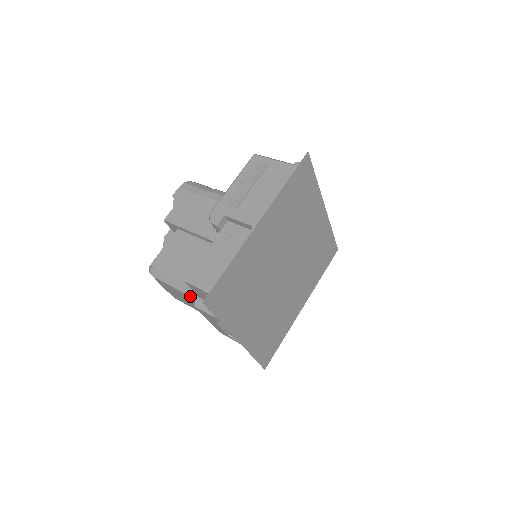
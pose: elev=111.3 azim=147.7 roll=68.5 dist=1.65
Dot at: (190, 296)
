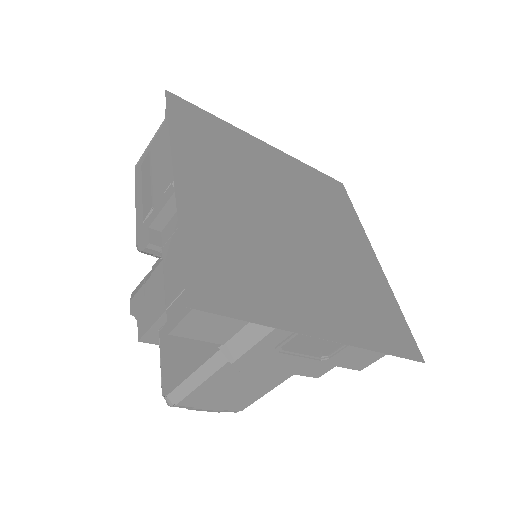
Dot at: (222, 366)
